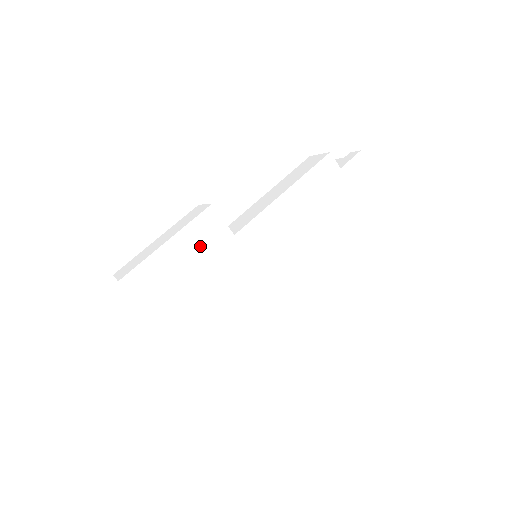
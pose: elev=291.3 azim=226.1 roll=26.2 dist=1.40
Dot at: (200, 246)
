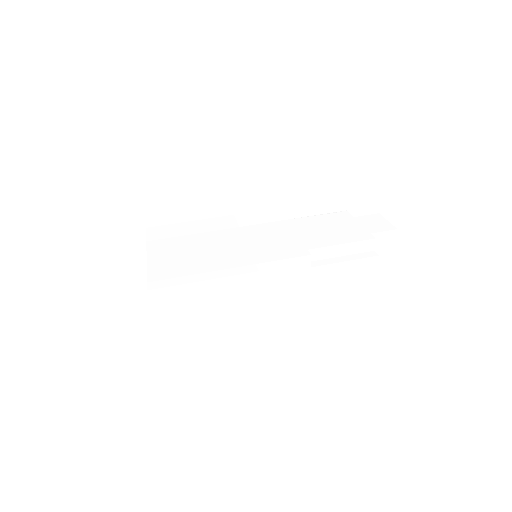
Dot at: (210, 227)
